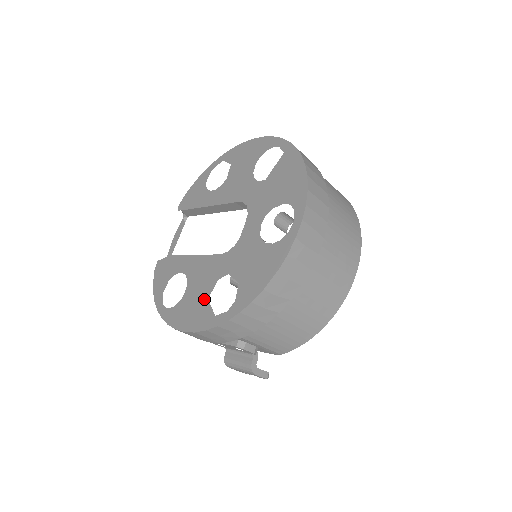
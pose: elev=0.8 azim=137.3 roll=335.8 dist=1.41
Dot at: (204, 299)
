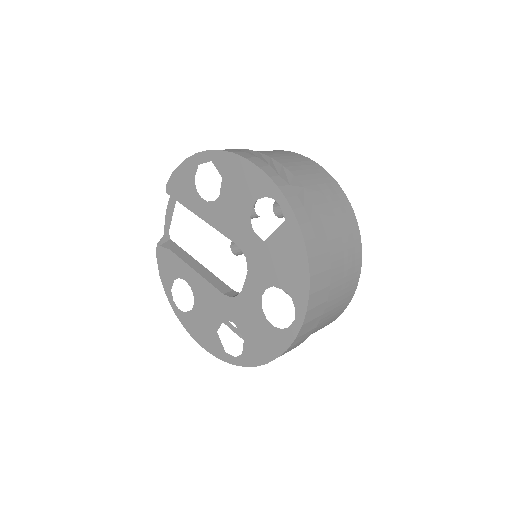
Dot at: (213, 329)
